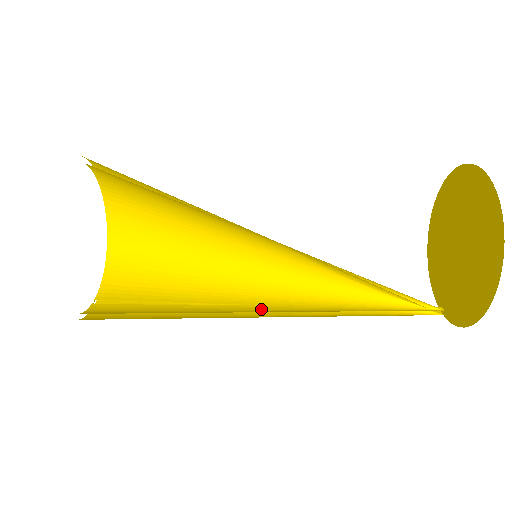
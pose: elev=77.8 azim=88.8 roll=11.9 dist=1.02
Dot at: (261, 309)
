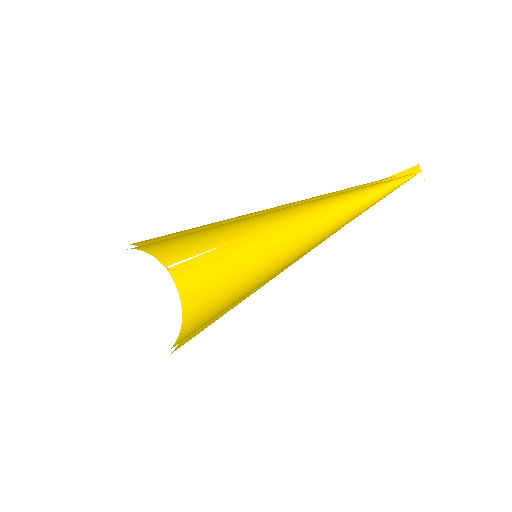
Dot at: (273, 234)
